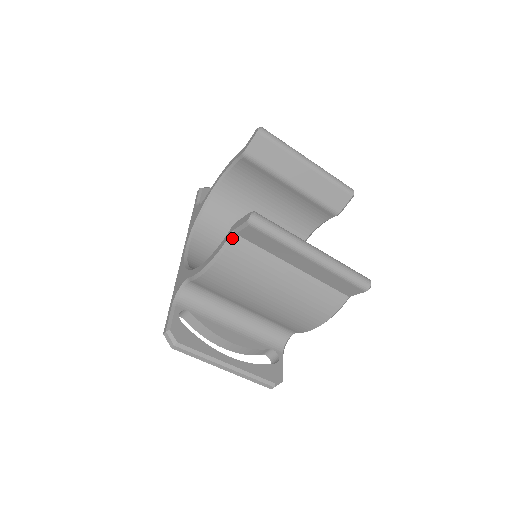
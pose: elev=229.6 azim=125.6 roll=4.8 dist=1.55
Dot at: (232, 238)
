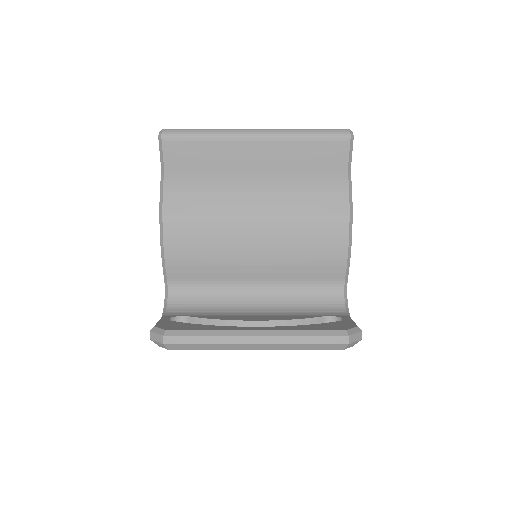
Dot at: (163, 176)
